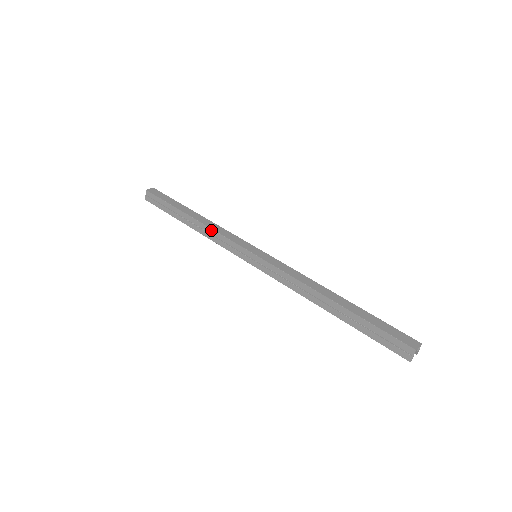
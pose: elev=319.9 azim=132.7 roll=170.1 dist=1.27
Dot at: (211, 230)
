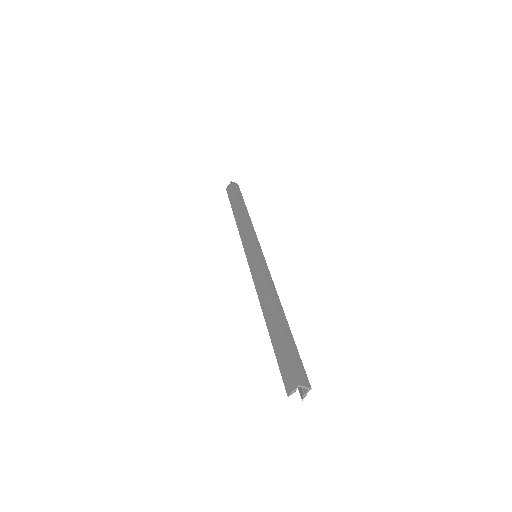
Dot at: (244, 223)
